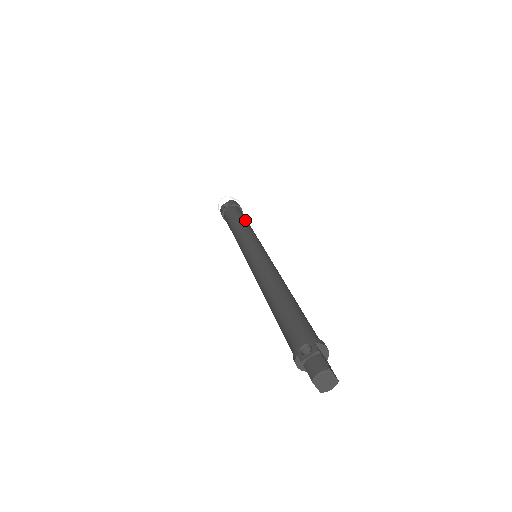
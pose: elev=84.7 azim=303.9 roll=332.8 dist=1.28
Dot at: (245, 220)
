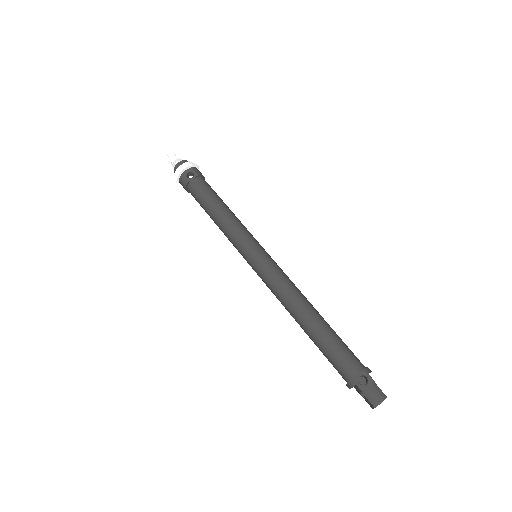
Dot at: (224, 203)
